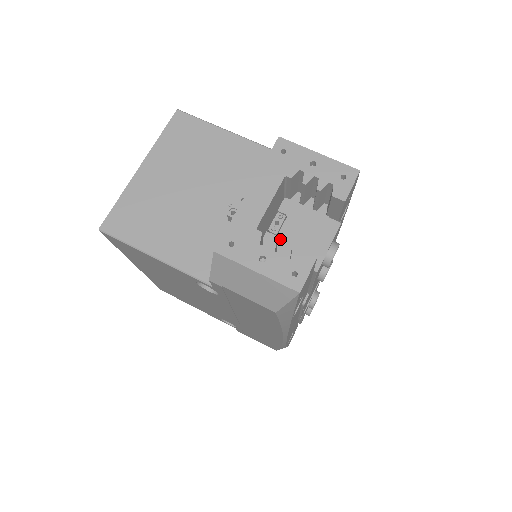
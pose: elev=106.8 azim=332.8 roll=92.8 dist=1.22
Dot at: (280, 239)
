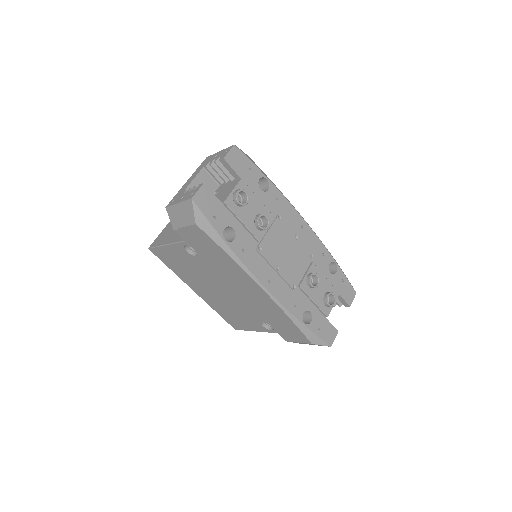
Dot at: occluded
